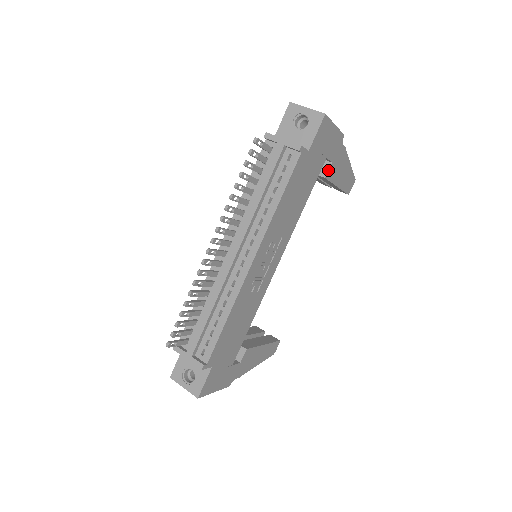
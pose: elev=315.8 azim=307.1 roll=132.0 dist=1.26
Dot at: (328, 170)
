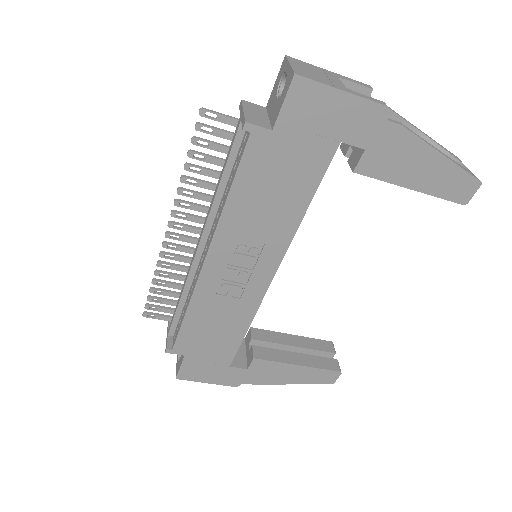
Dot at: (359, 161)
